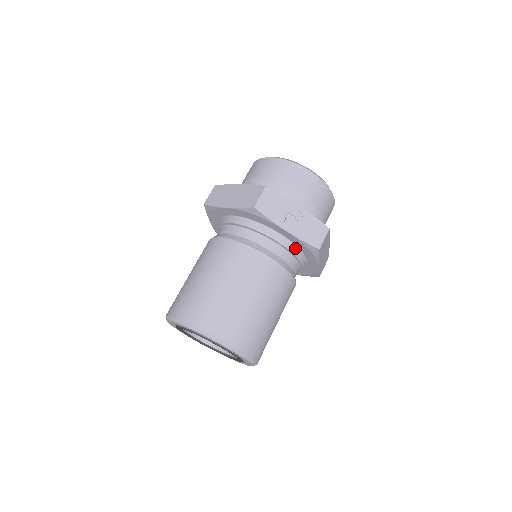
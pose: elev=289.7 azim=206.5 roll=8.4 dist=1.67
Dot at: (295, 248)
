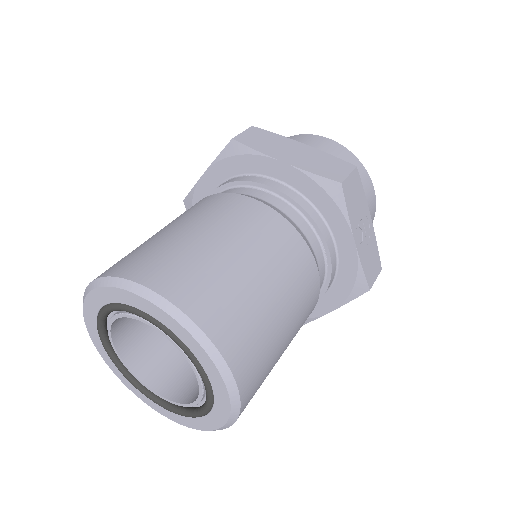
Dot at: (334, 272)
